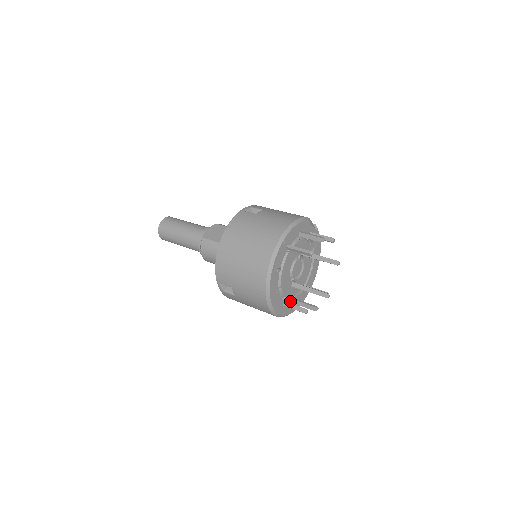
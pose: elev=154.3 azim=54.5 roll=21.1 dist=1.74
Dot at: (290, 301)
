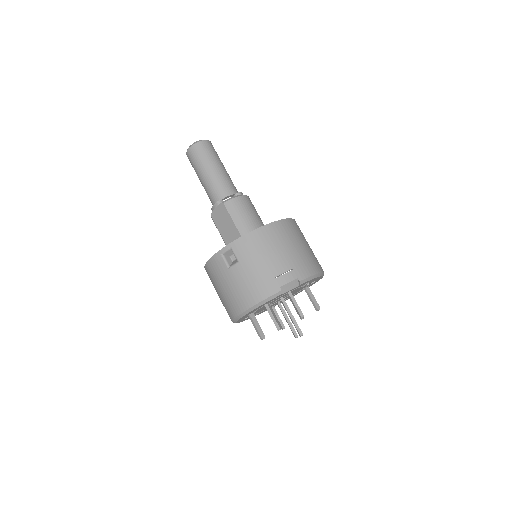
Dot at: occluded
